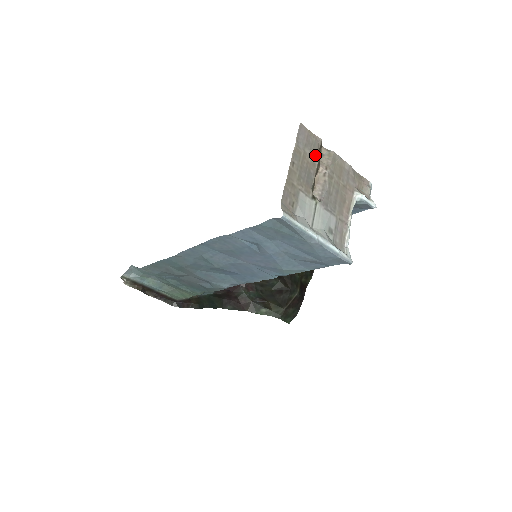
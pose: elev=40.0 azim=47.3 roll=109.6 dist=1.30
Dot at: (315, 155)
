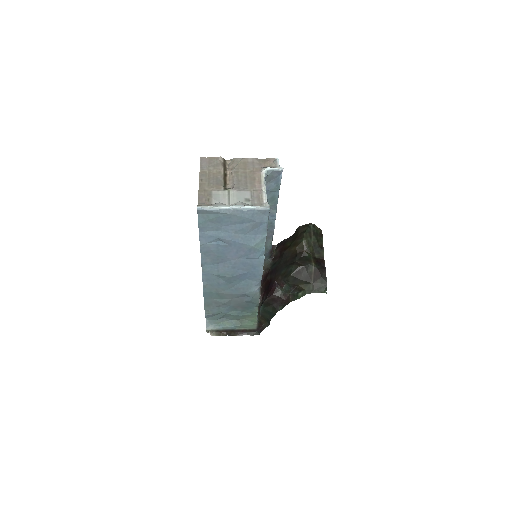
Dot at: (219, 167)
